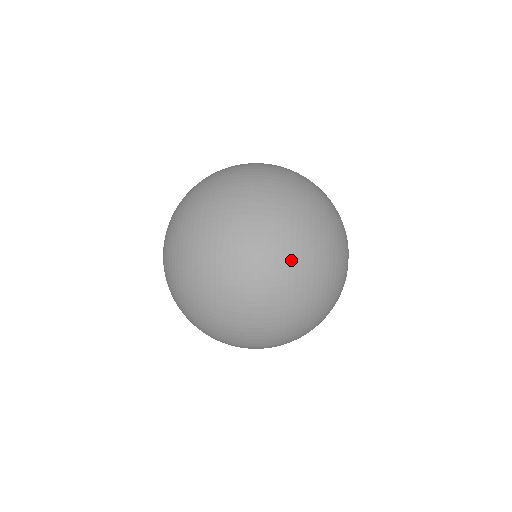
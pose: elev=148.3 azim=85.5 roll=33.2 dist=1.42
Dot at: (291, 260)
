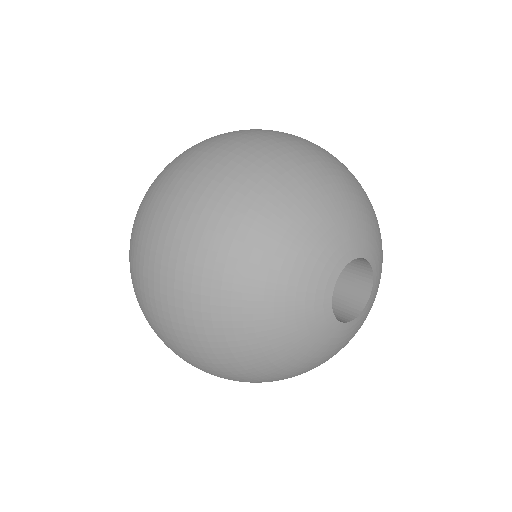
Dot at: (190, 326)
